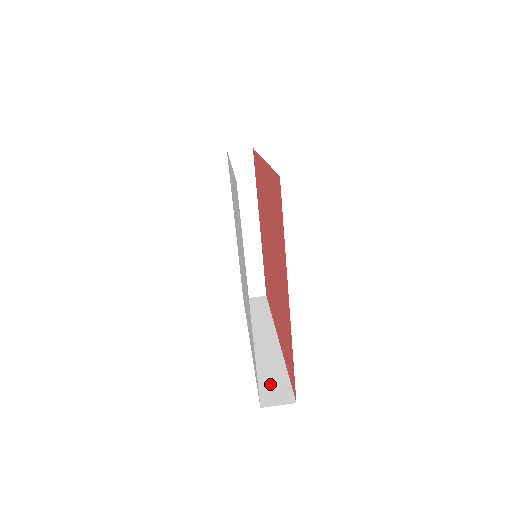
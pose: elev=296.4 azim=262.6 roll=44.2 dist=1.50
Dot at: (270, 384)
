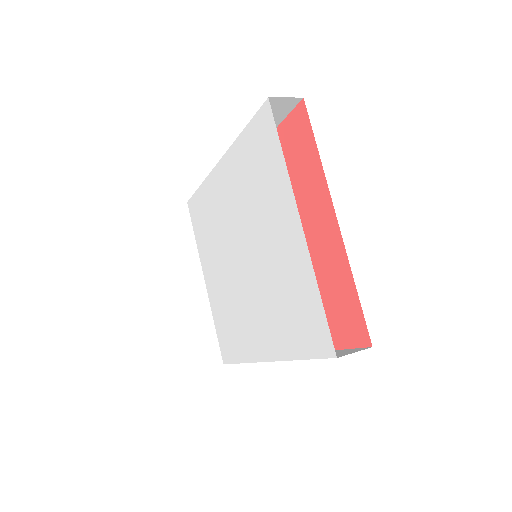
Dot at: occluded
